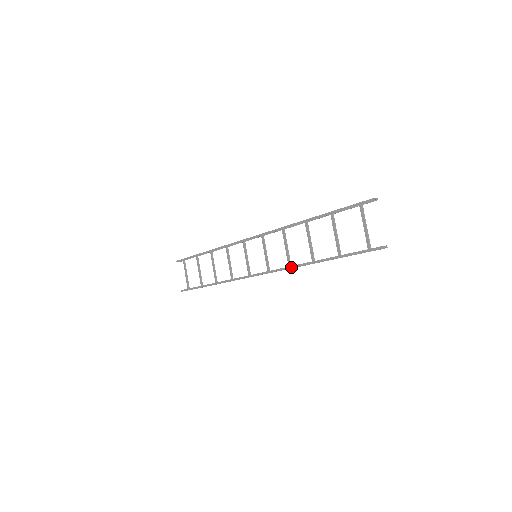
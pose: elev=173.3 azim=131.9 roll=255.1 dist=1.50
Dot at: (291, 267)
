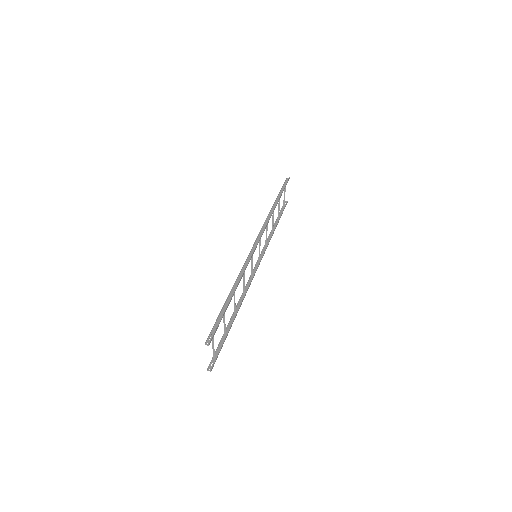
Dot at: (241, 296)
